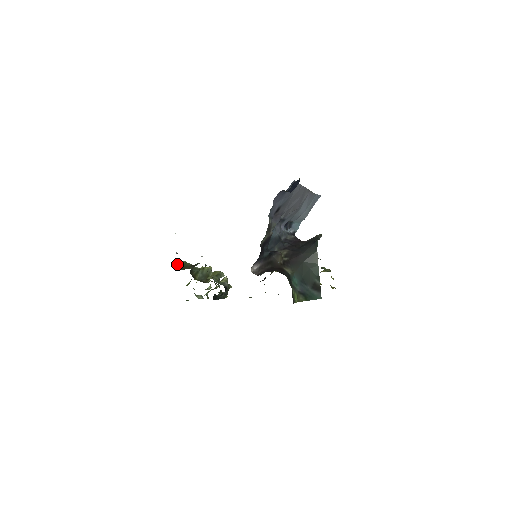
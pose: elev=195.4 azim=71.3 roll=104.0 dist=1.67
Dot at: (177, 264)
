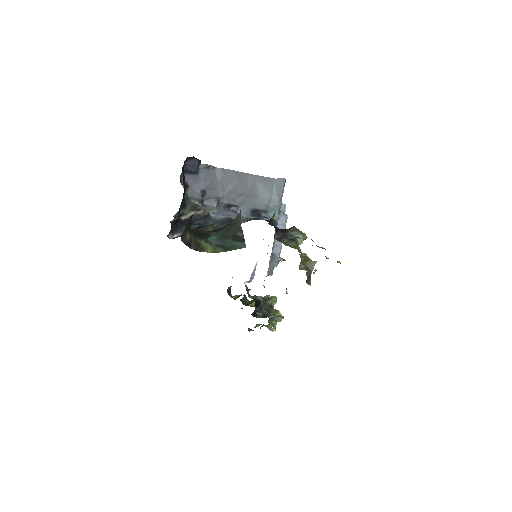
Dot at: (230, 296)
